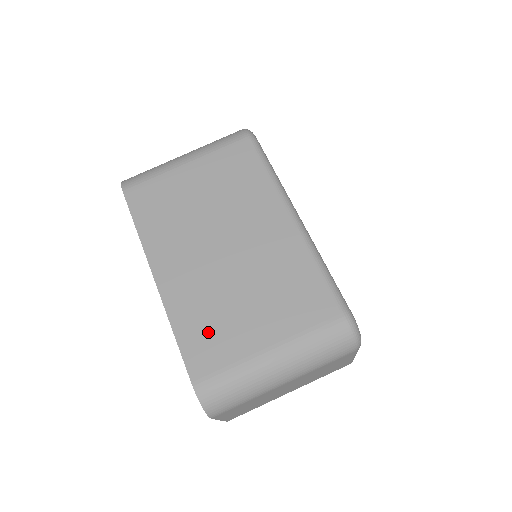
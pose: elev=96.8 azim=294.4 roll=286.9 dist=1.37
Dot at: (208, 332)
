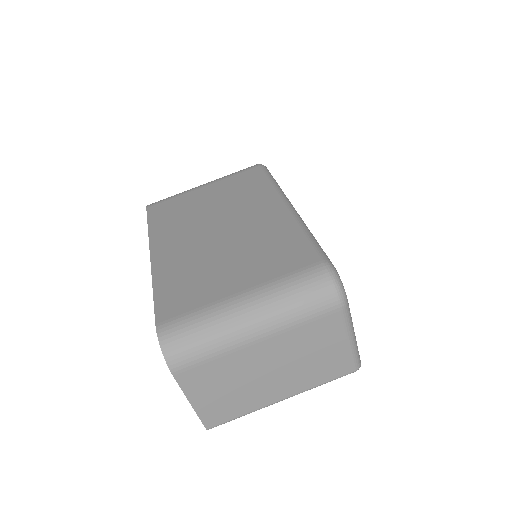
Dot at: (185, 286)
